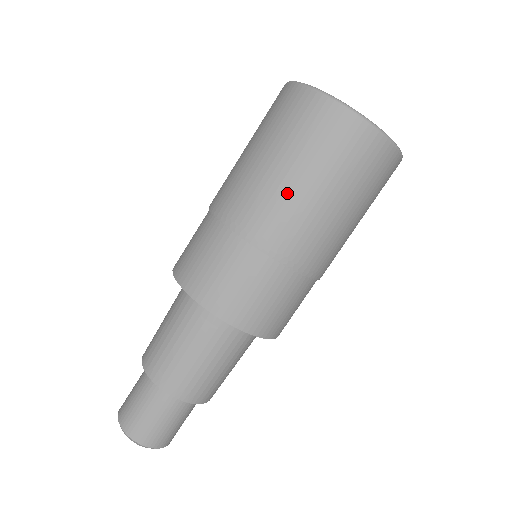
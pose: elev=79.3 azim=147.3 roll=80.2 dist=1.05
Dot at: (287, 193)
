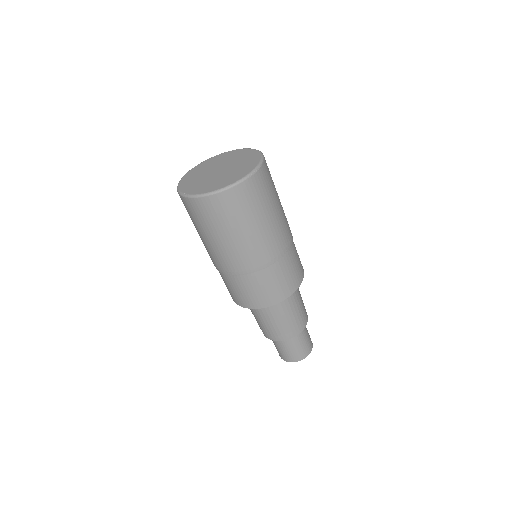
Dot at: (237, 245)
